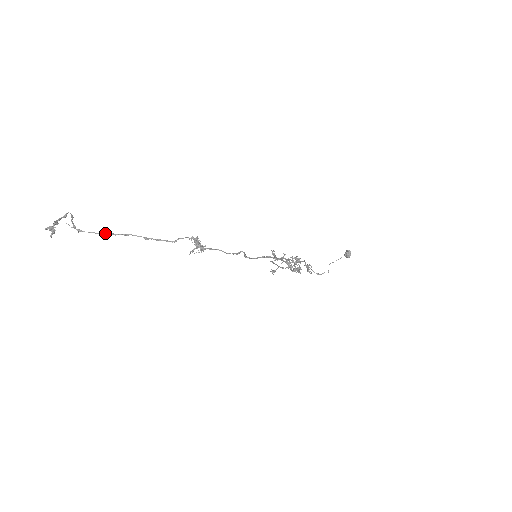
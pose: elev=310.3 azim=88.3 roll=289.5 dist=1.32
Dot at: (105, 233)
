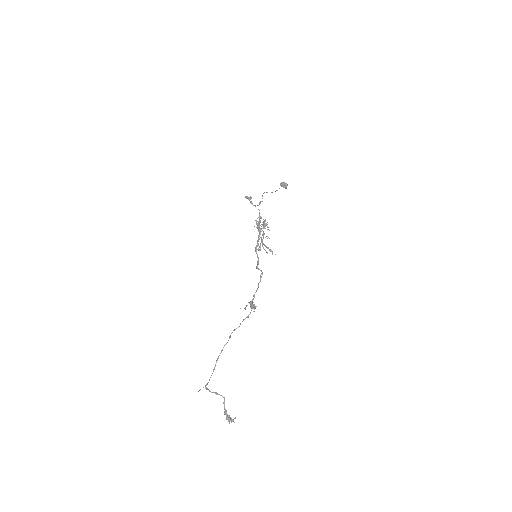
Dot at: (215, 366)
